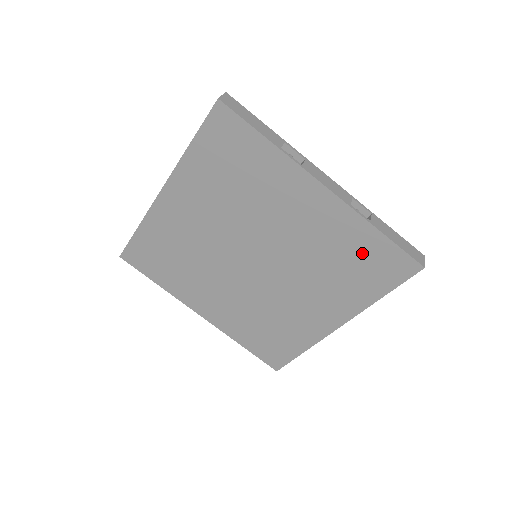
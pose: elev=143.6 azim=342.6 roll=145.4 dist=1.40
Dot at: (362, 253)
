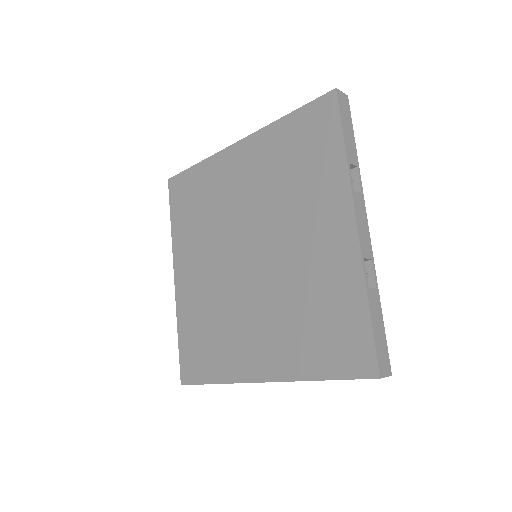
Dot at: (337, 316)
